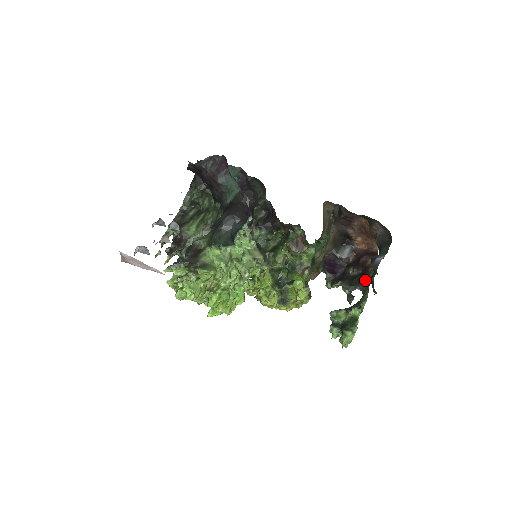
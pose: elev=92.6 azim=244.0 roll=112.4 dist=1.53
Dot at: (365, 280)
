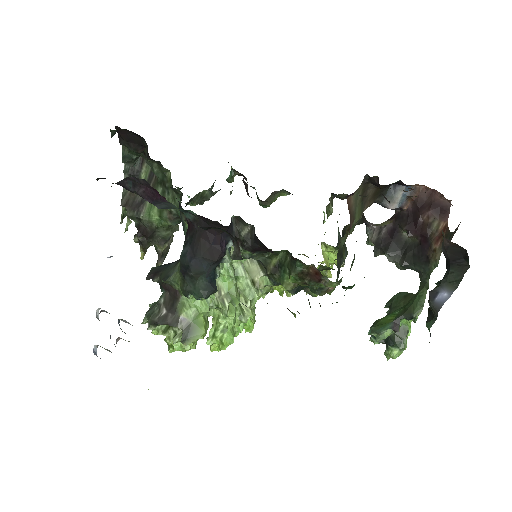
Dot at: (424, 263)
